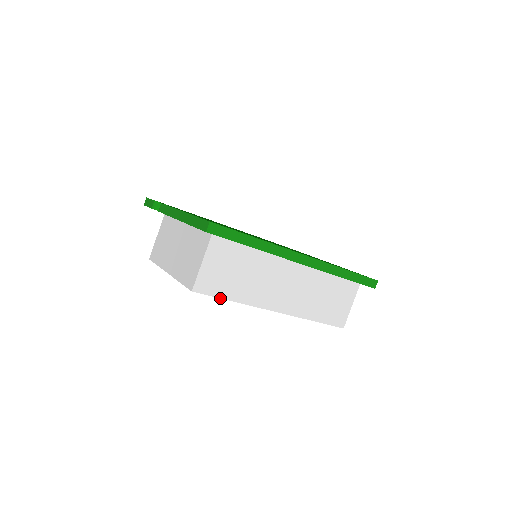
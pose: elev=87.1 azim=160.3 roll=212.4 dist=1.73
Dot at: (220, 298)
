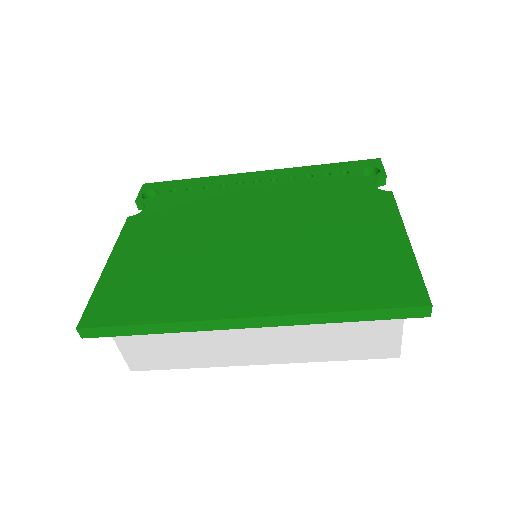
Dot at: (169, 369)
